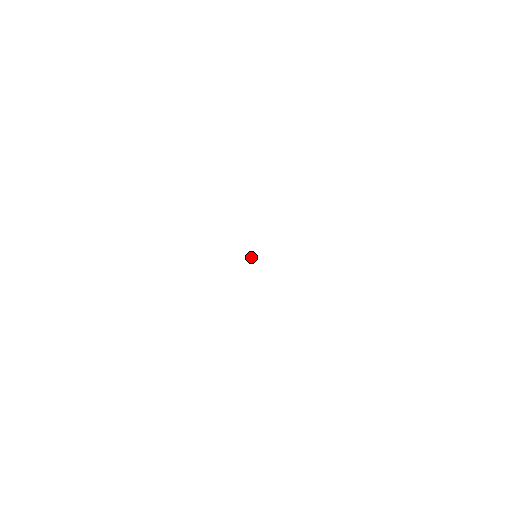
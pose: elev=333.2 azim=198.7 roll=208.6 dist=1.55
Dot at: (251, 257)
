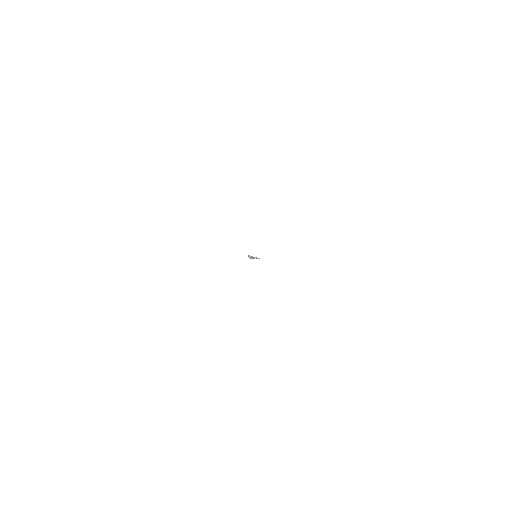
Dot at: (251, 258)
